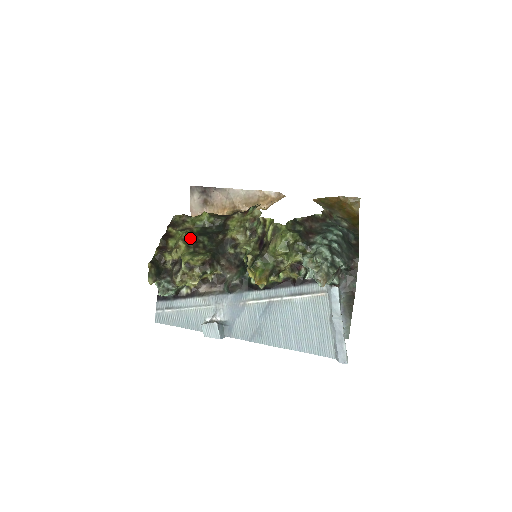
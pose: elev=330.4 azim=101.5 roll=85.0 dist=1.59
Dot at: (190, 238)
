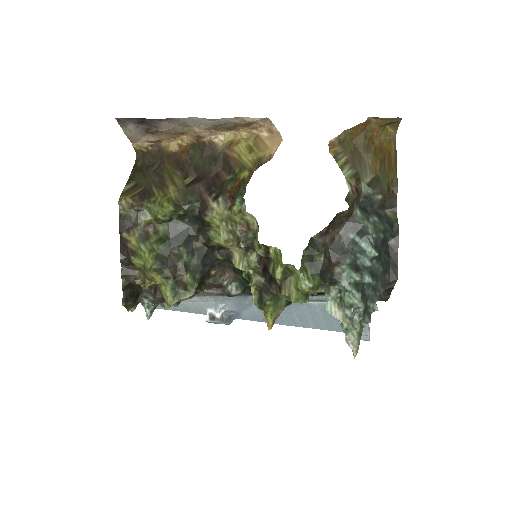
Dot at: (162, 259)
